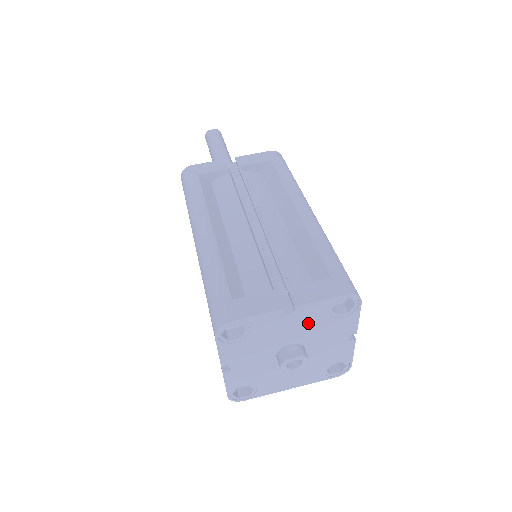
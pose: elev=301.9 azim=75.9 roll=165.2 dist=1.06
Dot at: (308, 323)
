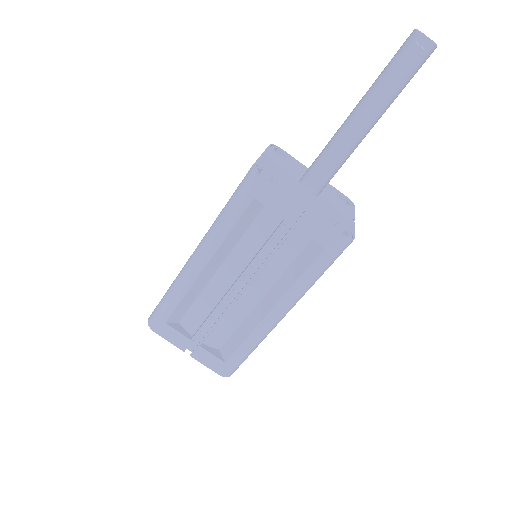
Dot at: occluded
